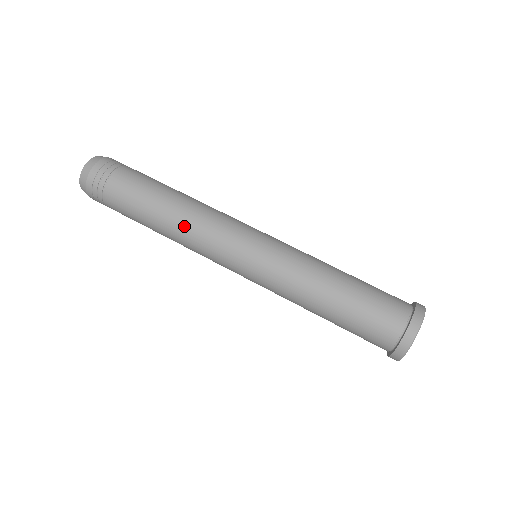
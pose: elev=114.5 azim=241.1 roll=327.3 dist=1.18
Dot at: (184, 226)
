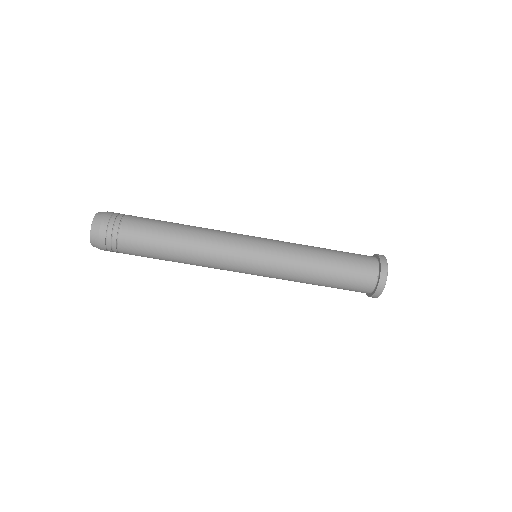
Dot at: (196, 264)
